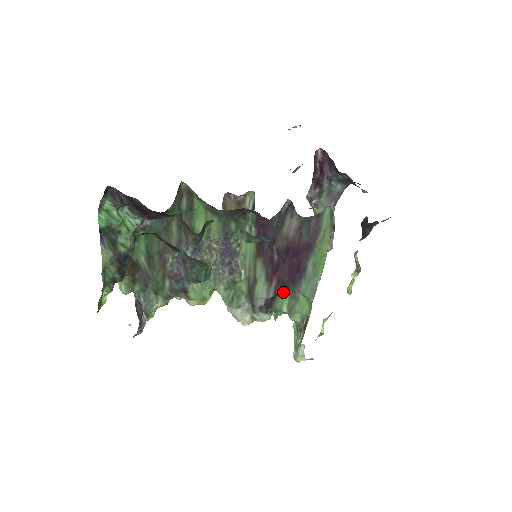
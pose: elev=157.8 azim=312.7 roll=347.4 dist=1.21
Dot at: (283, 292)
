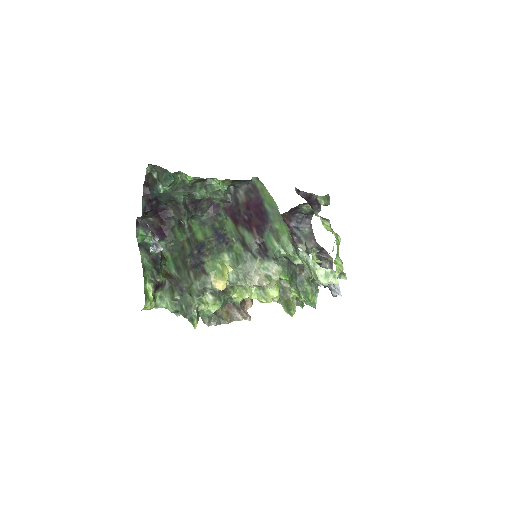
Dot at: (266, 234)
